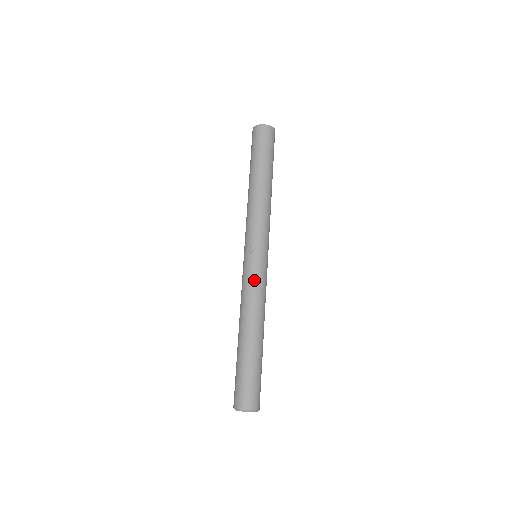
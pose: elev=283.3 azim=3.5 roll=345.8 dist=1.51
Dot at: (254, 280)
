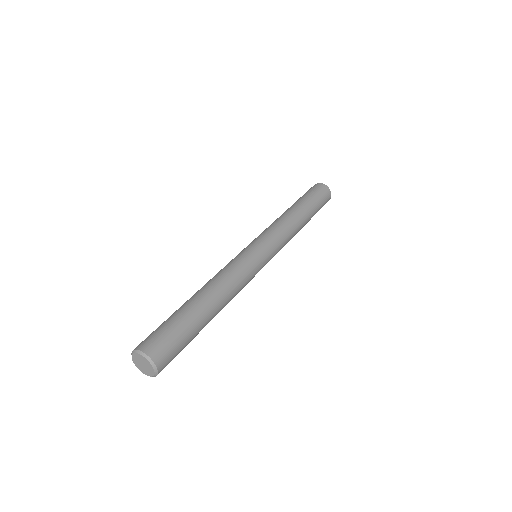
Dot at: occluded
